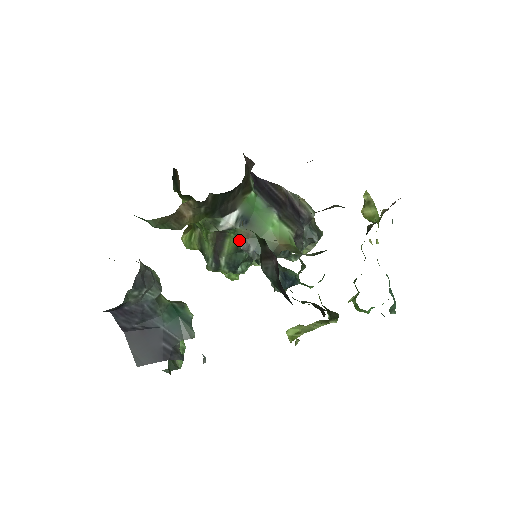
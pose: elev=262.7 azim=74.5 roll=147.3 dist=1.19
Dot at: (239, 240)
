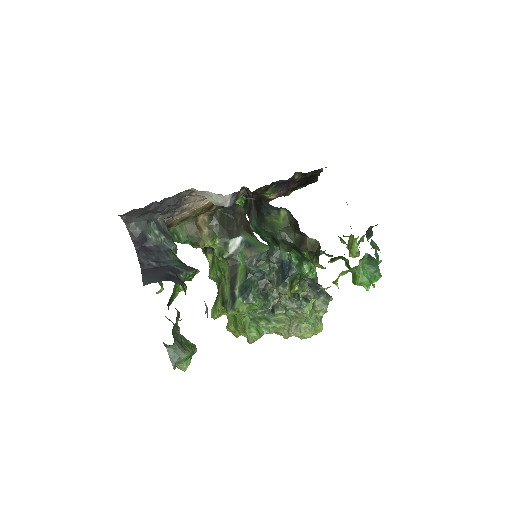
Dot at: (246, 262)
